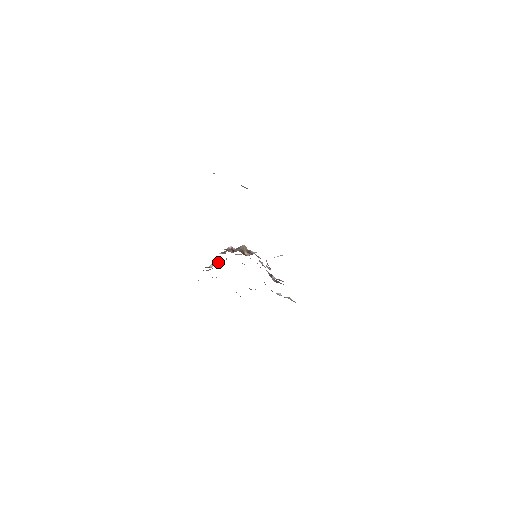
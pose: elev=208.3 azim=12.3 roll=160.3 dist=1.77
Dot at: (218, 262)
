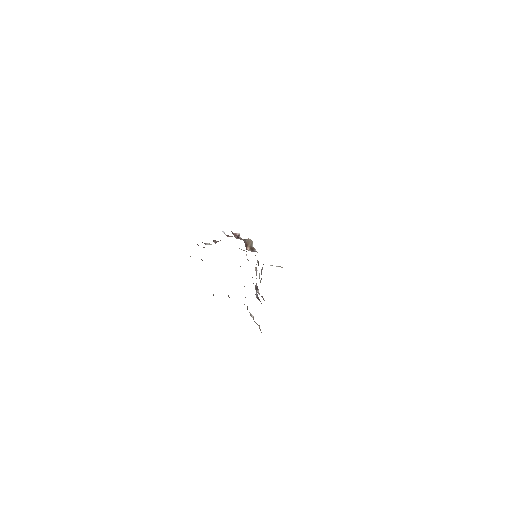
Dot at: occluded
